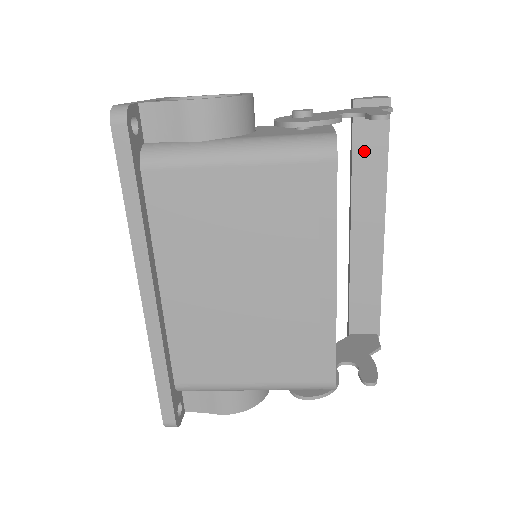
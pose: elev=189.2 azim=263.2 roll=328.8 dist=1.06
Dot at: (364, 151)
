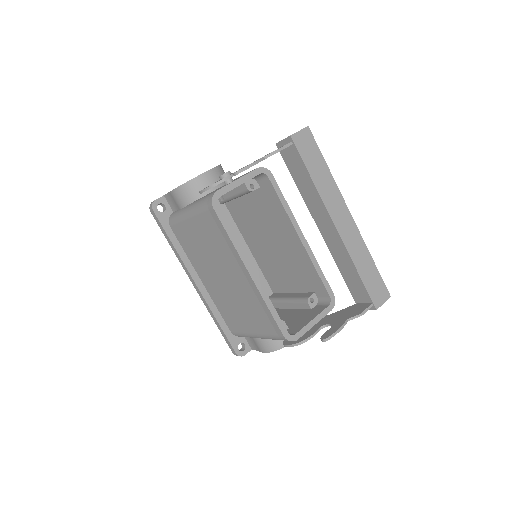
Dot at: (296, 174)
